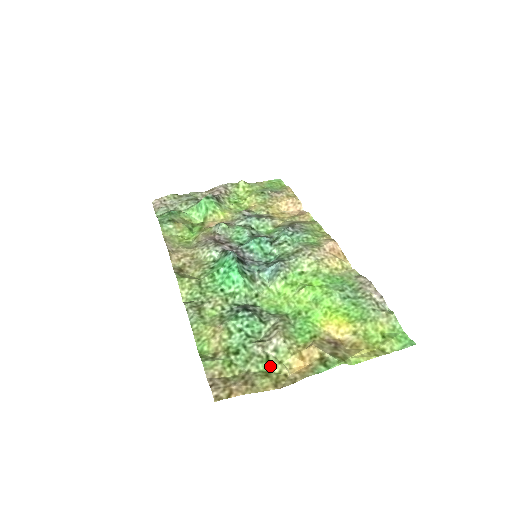
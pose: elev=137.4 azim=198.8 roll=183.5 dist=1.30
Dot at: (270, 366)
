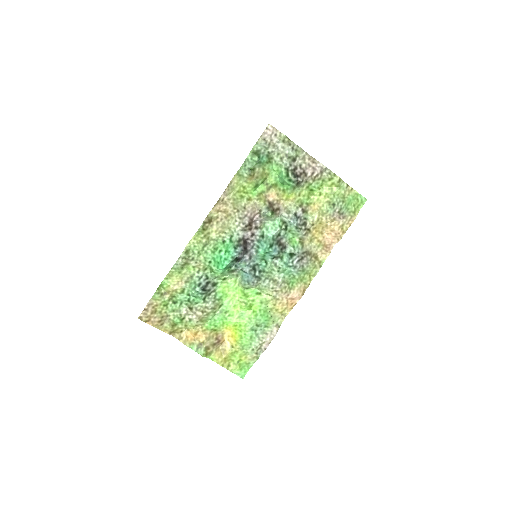
Dot at: (180, 323)
